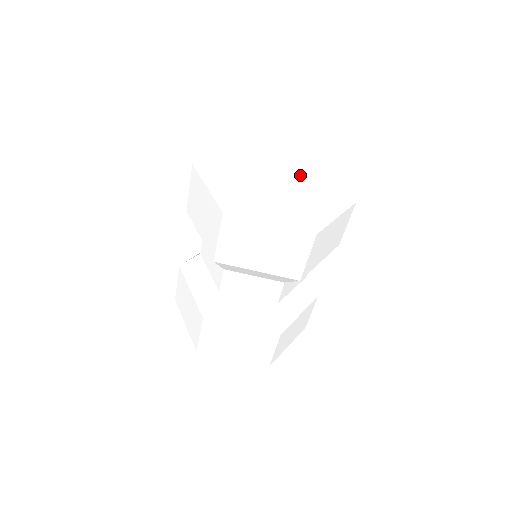
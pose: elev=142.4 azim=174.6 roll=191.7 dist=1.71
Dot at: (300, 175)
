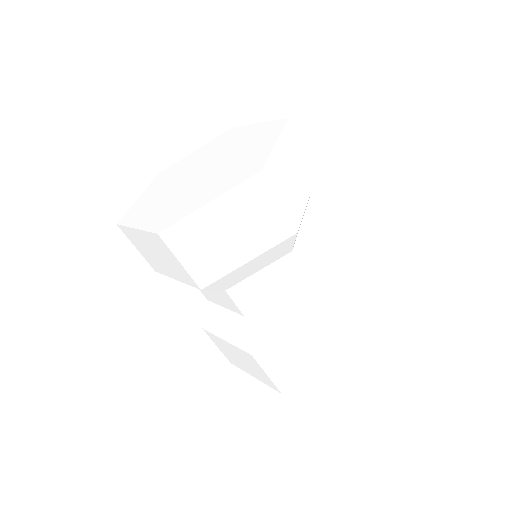
Dot at: (222, 147)
